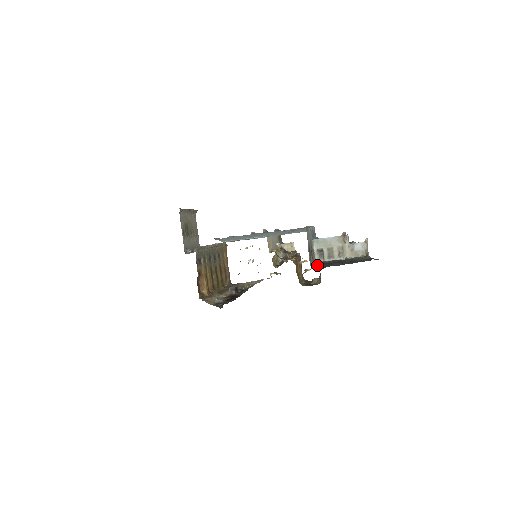
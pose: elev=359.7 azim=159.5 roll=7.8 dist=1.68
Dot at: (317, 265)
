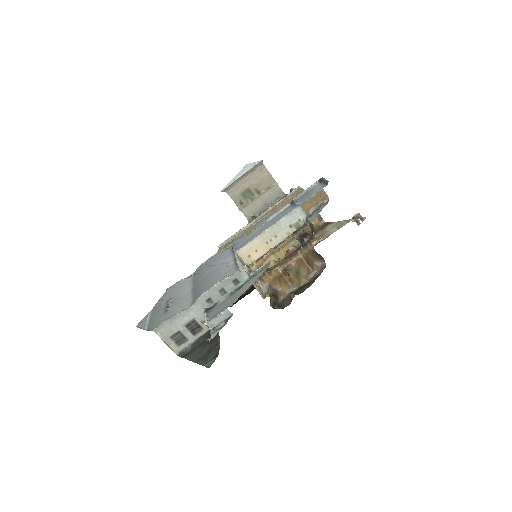
Dot at: (201, 339)
